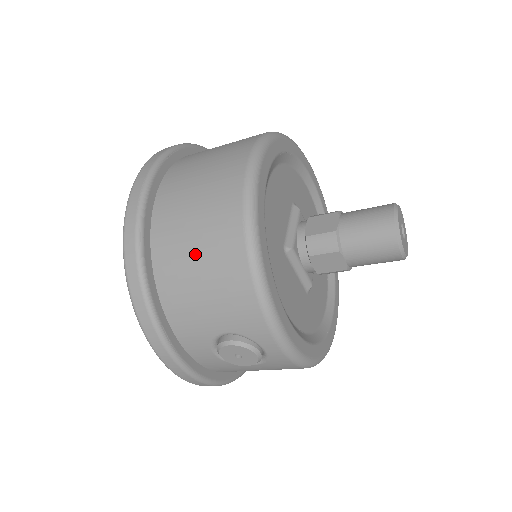
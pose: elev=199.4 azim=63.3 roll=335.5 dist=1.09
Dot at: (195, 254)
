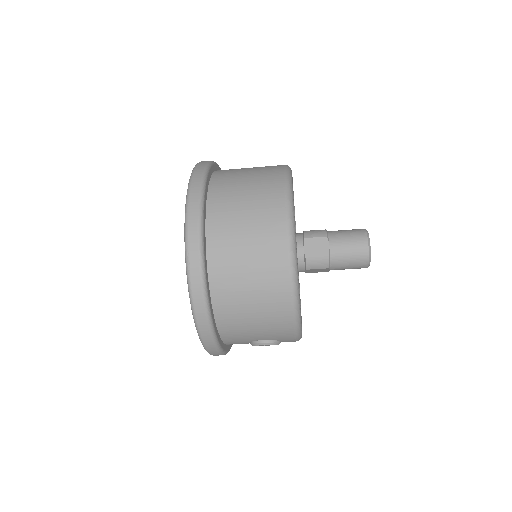
Dot at: (251, 306)
